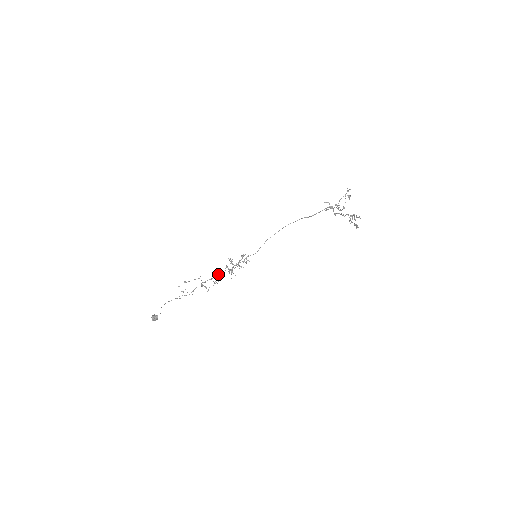
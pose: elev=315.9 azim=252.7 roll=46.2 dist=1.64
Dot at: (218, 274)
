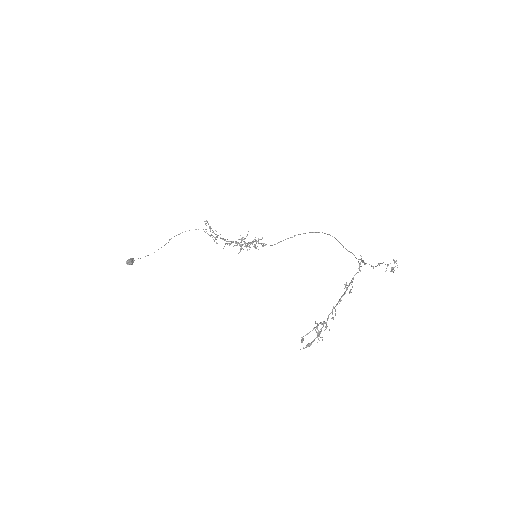
Dot at: occluded
